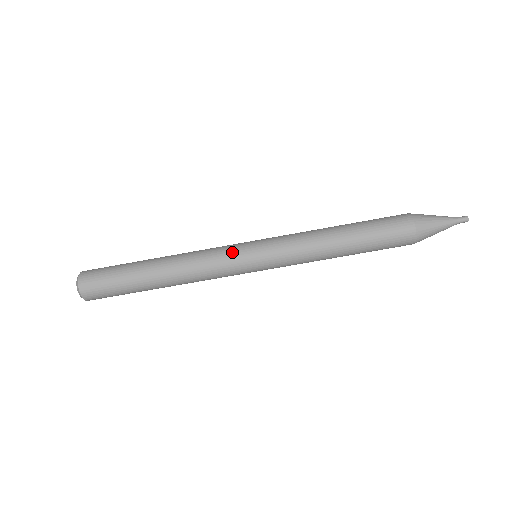
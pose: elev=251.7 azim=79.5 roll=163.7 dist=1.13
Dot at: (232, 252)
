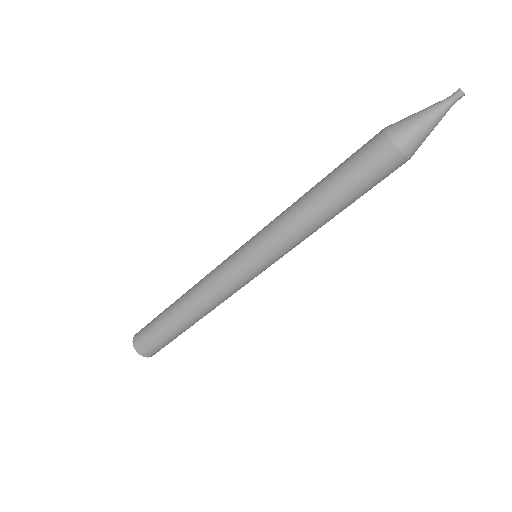
Dot at: (230, 269)
